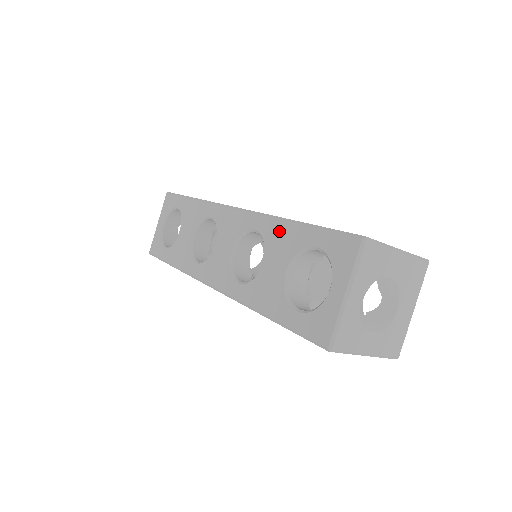
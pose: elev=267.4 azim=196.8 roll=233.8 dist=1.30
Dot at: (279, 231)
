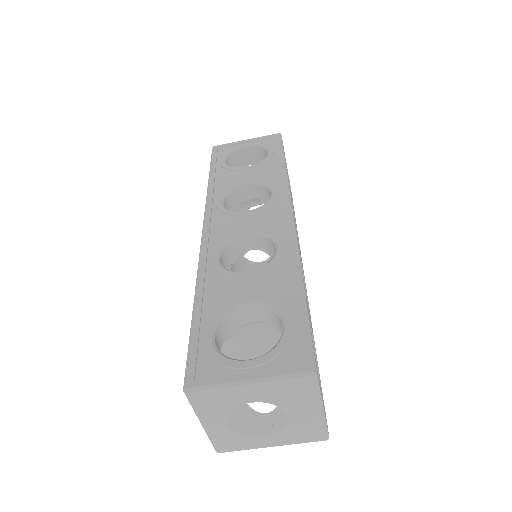
Dot at: occluded
